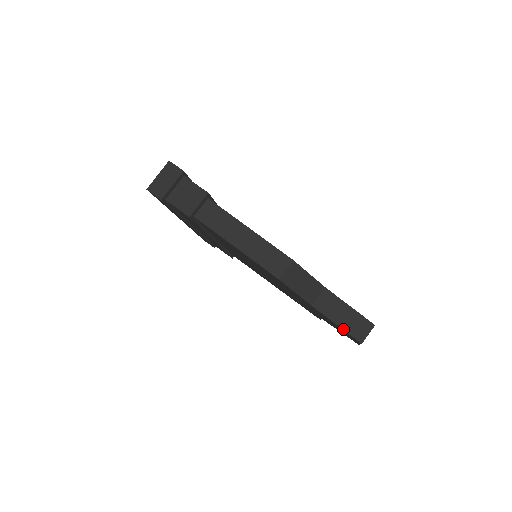
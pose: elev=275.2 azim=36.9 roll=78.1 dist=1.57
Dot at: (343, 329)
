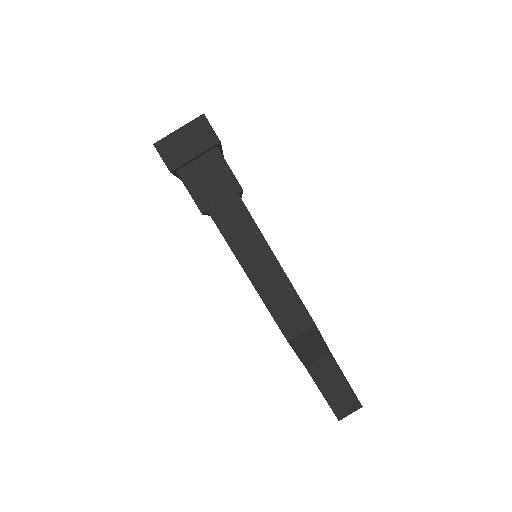
Dot at: (327, 401)
